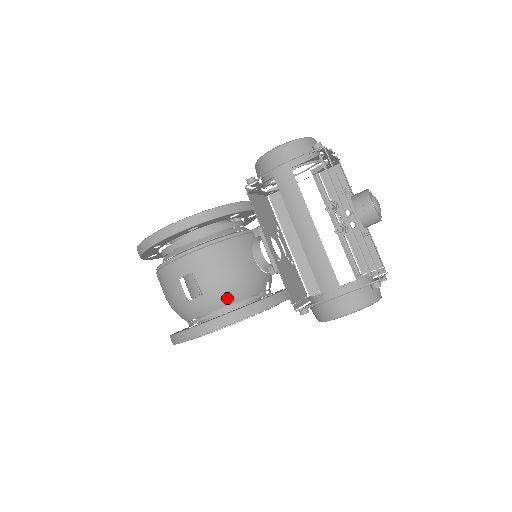
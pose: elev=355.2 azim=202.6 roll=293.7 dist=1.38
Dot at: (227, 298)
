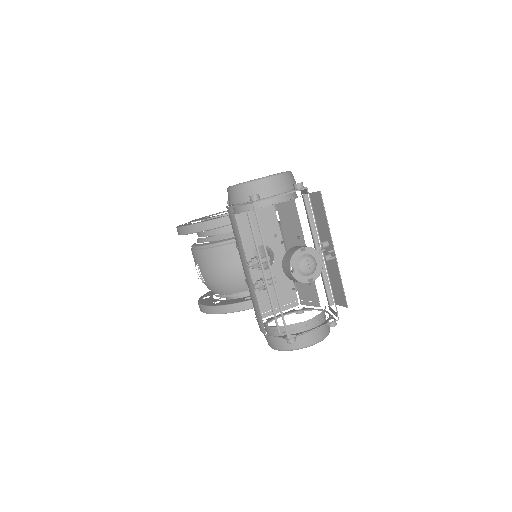
Dot at: (220, 290)
